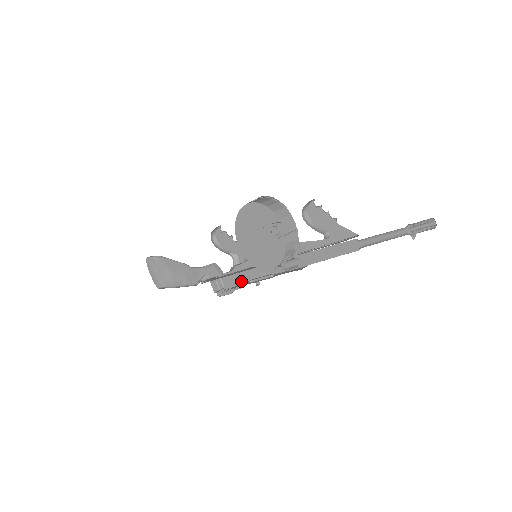
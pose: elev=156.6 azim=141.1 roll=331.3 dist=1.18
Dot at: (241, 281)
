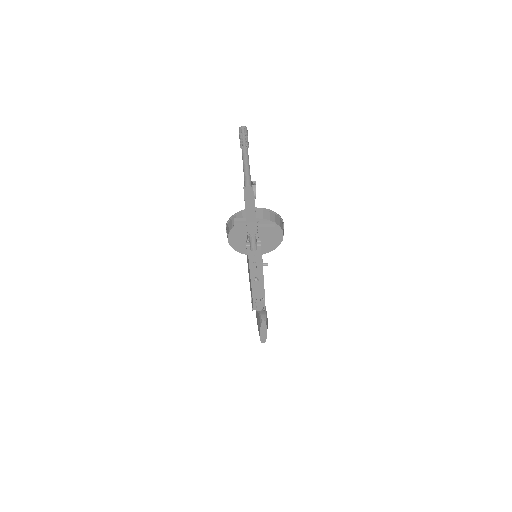
Dot at: occluded
